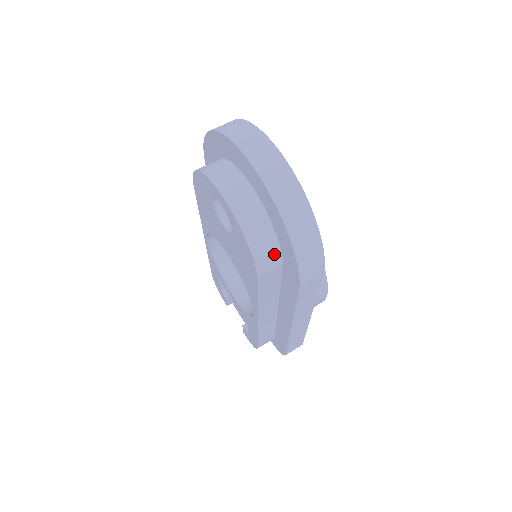
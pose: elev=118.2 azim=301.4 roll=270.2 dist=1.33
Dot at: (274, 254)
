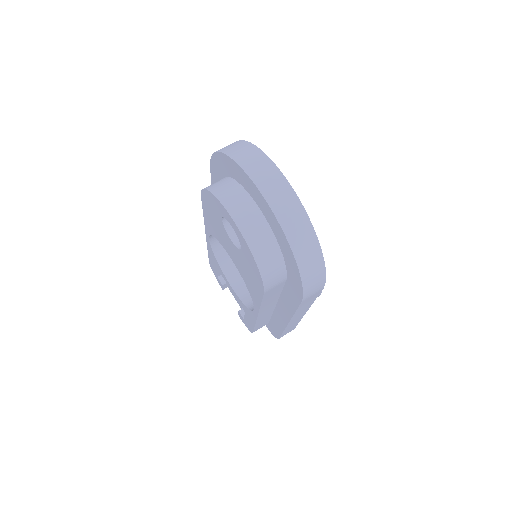
Dot at: (280, 273)
